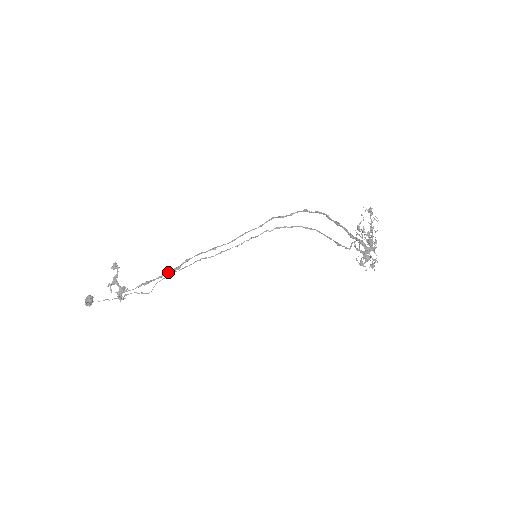
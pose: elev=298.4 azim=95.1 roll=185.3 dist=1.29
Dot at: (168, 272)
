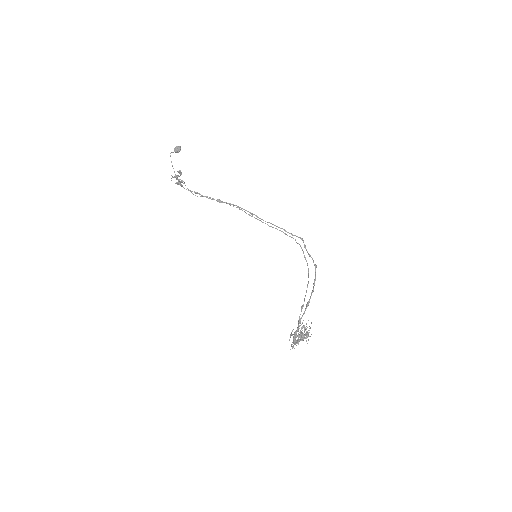
Dot at: (213, 199)
